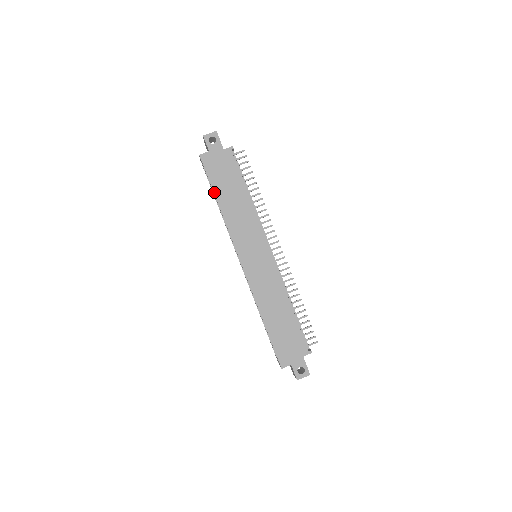
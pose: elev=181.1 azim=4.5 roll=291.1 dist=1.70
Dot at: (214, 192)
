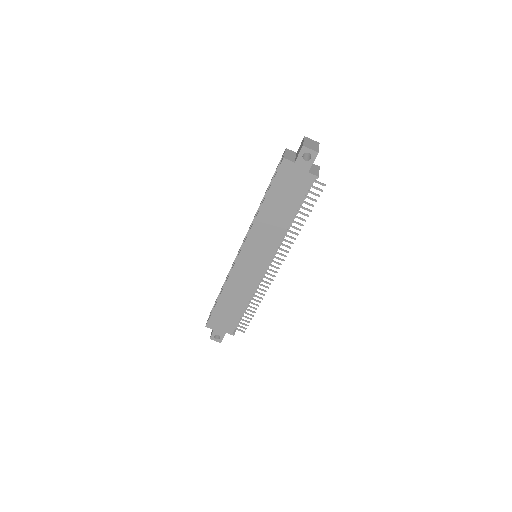
Dot at: (266, 196)
